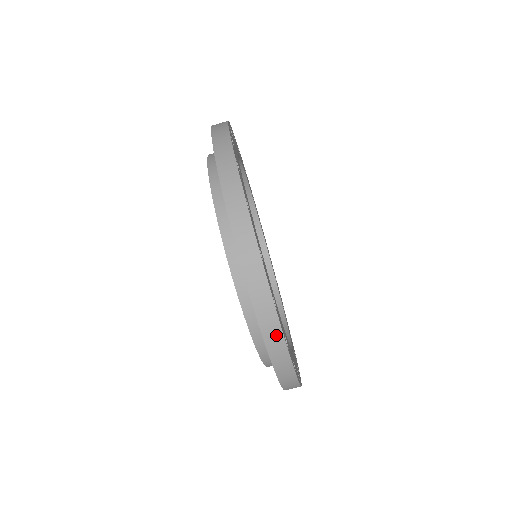
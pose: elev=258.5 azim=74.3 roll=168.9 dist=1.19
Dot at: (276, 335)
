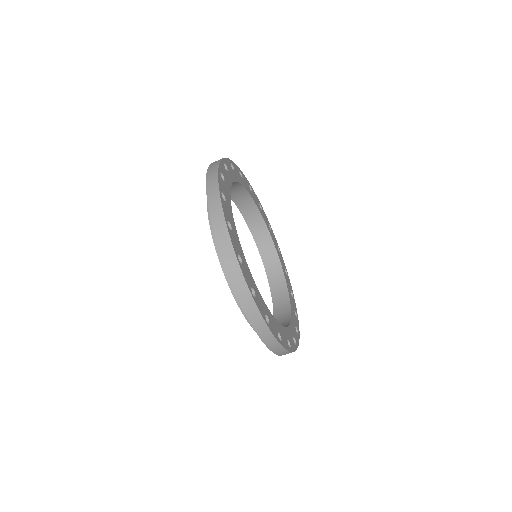
Dot at: occluded
